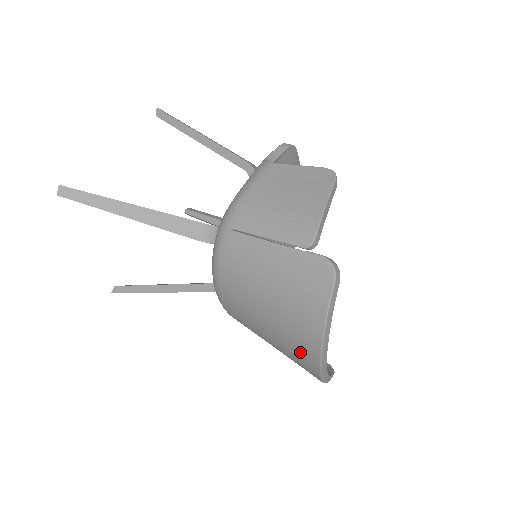
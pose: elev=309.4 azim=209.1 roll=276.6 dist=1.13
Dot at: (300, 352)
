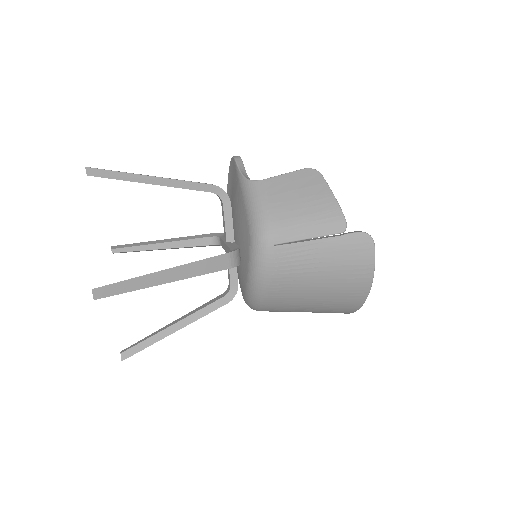
Dot at: (347, 302)
